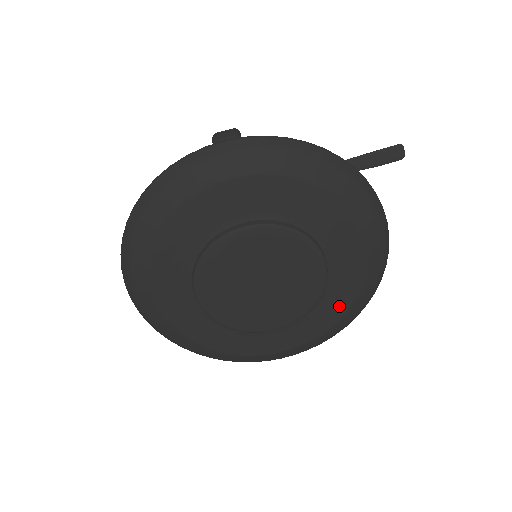
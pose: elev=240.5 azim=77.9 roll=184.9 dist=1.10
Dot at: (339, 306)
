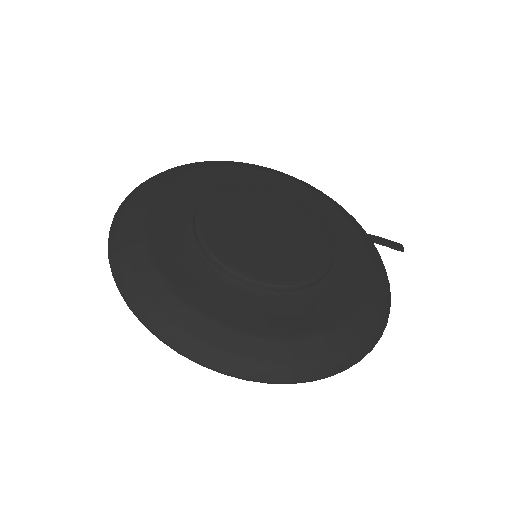
Dot at: (333, 313)
